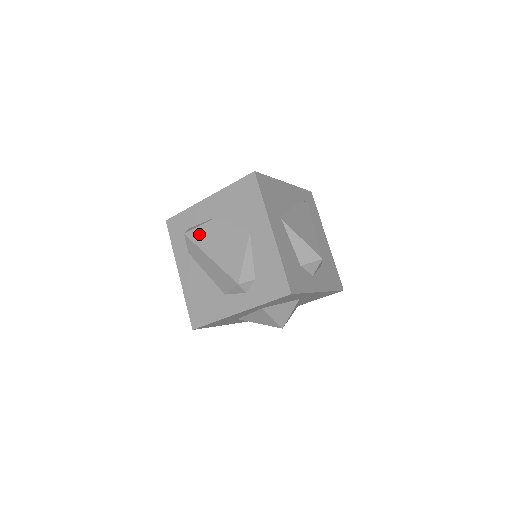
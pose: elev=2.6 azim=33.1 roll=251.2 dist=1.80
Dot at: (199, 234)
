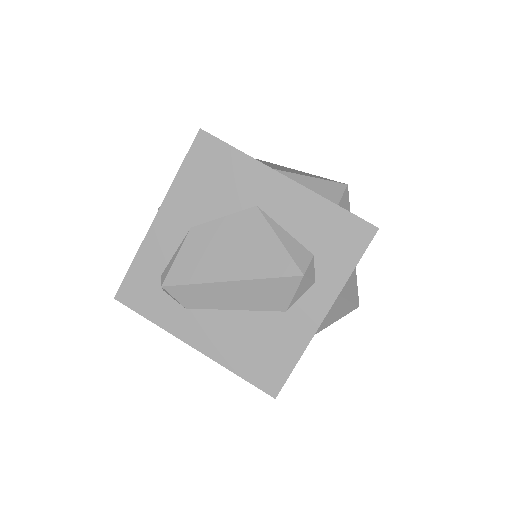
Dot at: (185, 268)
